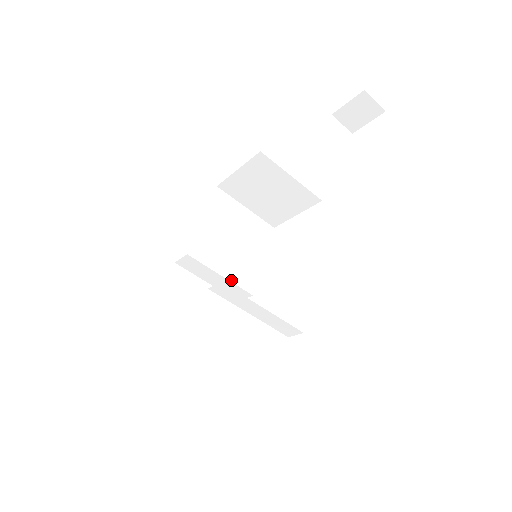
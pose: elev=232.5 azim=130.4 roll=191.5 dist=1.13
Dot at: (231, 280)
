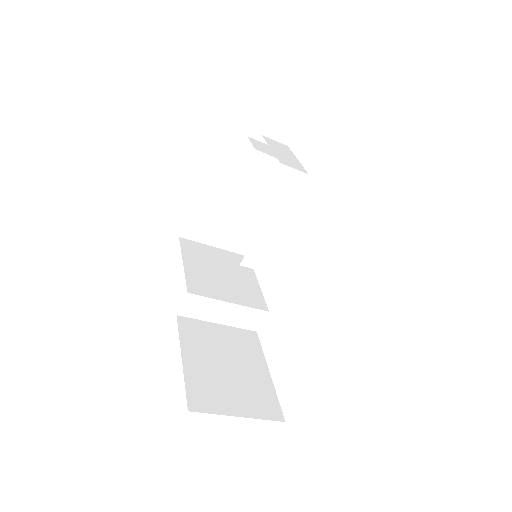
Dot at: (241, 304)
